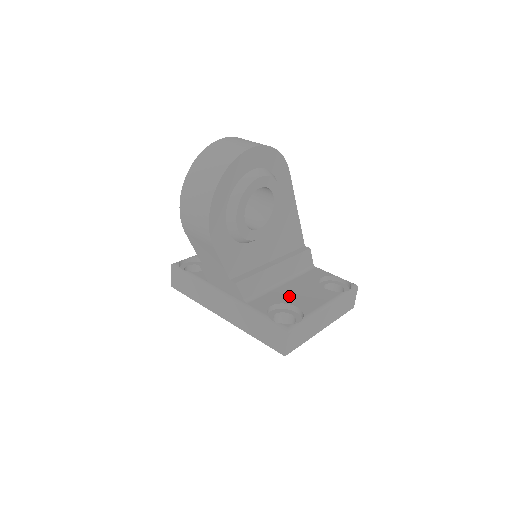
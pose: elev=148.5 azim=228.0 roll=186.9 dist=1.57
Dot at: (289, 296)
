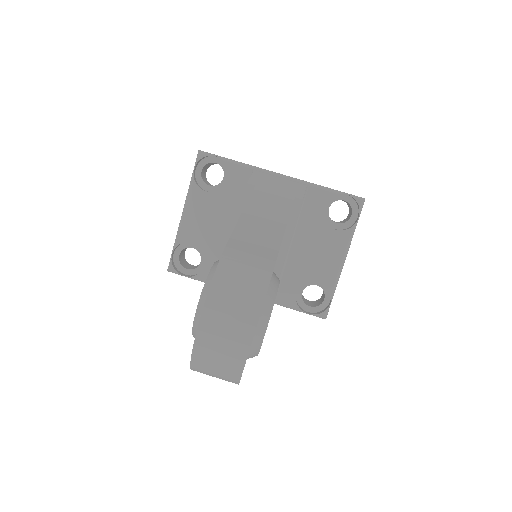
Dot at: (305, 266)
